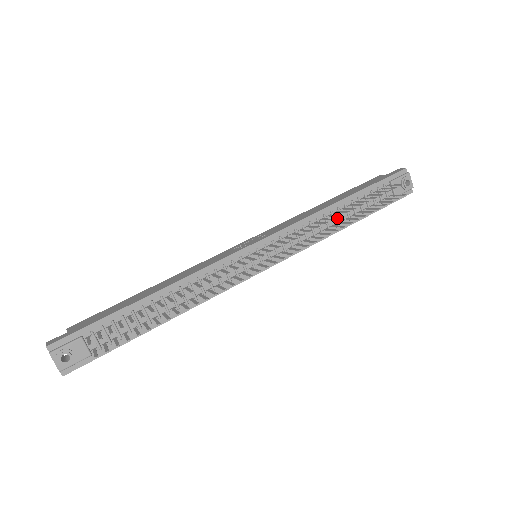
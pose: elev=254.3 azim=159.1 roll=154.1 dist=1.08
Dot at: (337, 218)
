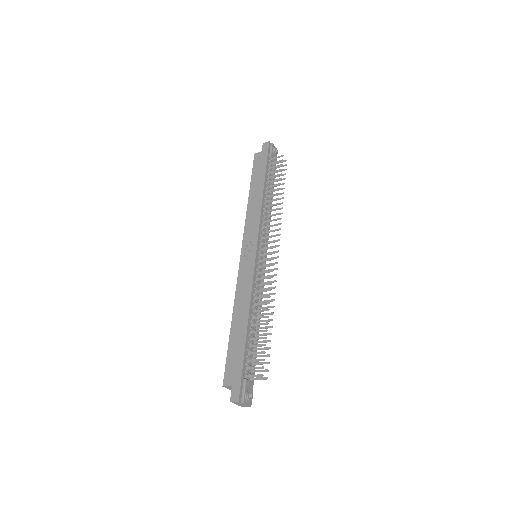
Dot at: occluded
